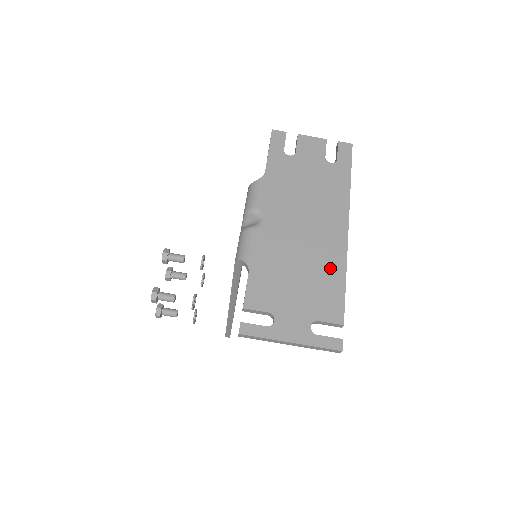
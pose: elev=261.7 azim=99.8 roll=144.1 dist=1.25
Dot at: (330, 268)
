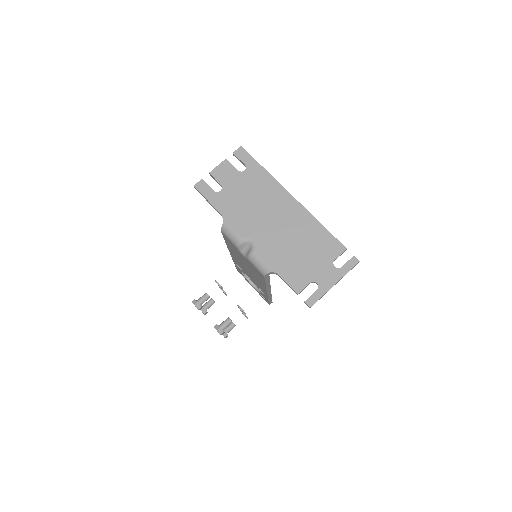
Dot at: (310, 228)
